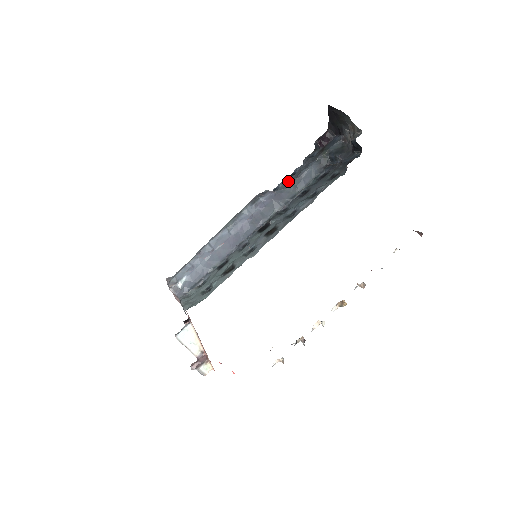
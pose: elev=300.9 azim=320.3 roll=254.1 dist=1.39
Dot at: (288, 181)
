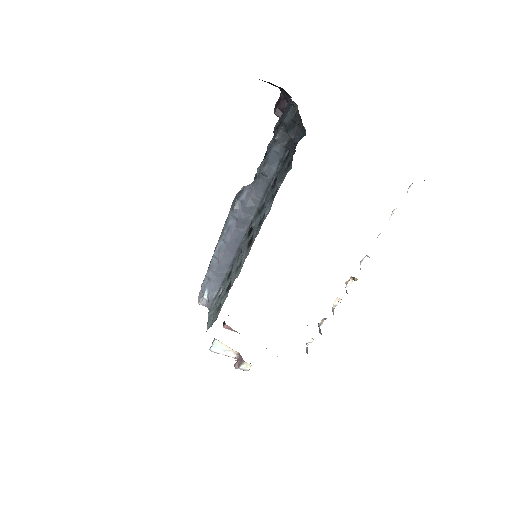
Dot at: (261, 168)
